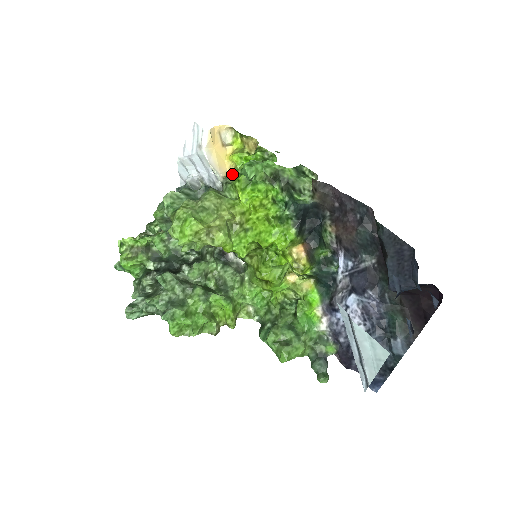
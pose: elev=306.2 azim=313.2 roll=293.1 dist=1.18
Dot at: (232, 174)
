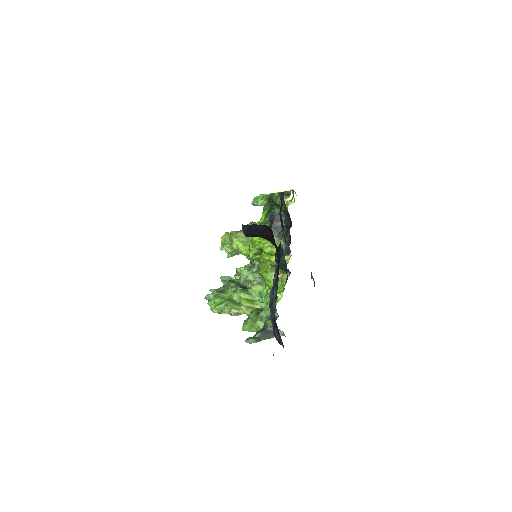
Dot at: occluded
